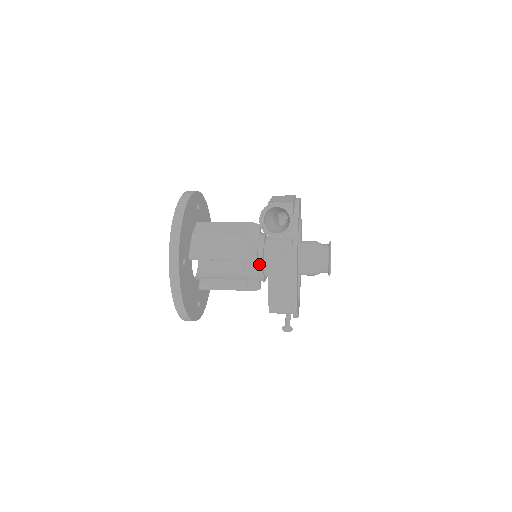
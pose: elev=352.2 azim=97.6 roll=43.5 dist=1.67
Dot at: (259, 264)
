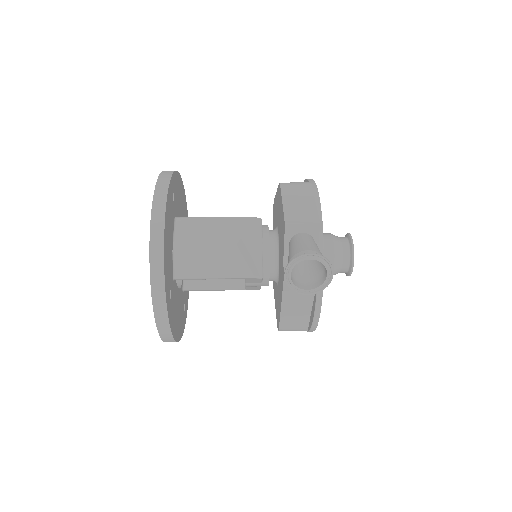
Dot at: (264, 276)
